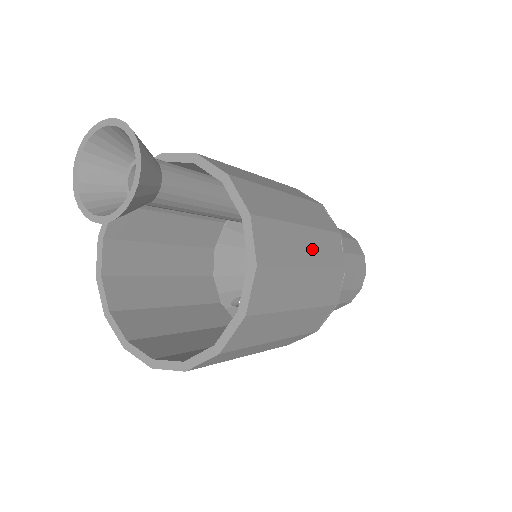
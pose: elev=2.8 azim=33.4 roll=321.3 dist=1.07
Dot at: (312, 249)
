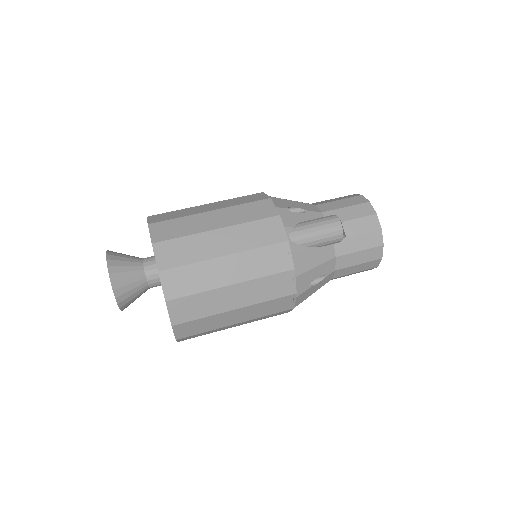
Dot at: occluded
